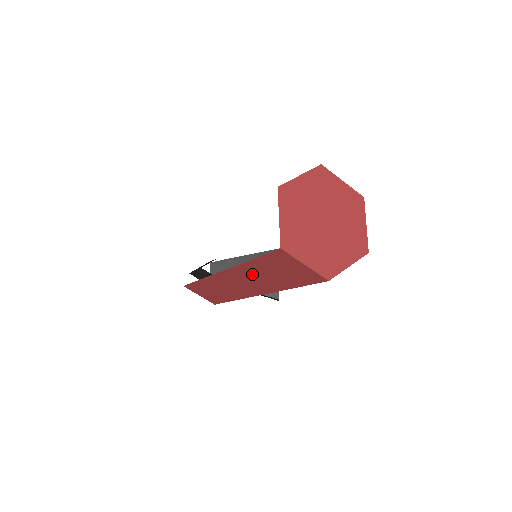
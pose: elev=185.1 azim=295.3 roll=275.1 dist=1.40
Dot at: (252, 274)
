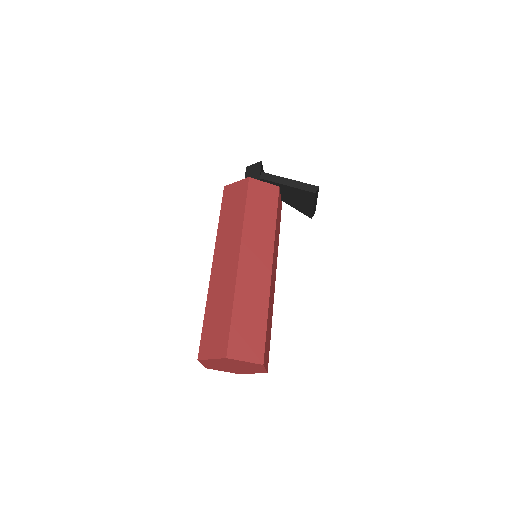
Dot at: occluded
